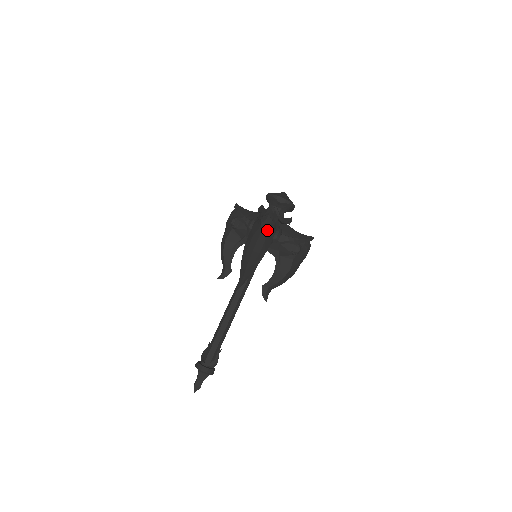
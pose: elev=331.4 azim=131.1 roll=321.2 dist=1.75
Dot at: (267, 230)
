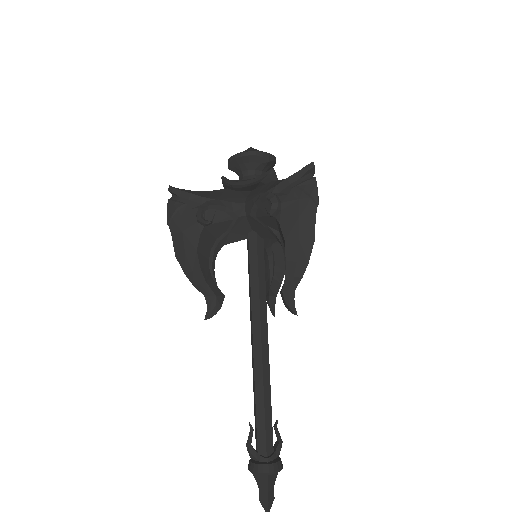
Dot at: occluded
